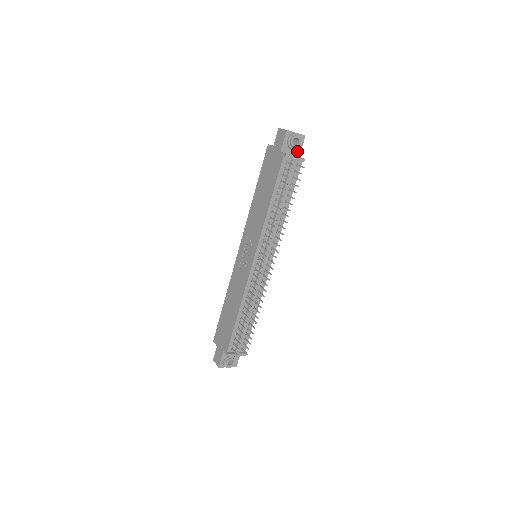
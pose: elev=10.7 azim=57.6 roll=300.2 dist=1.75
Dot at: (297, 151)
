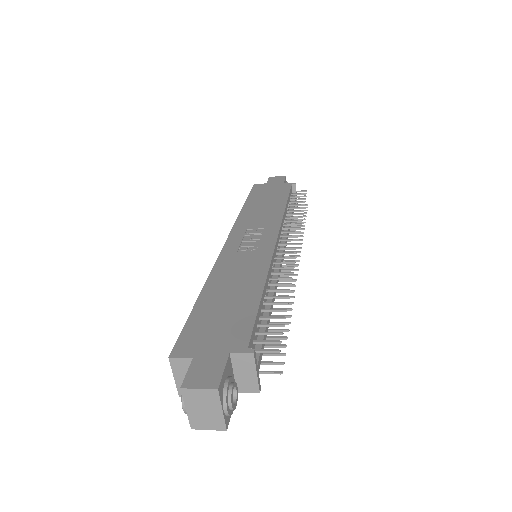
Dot at: occluded
